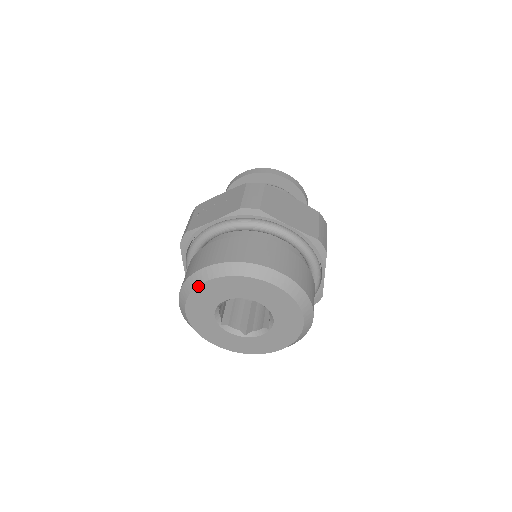
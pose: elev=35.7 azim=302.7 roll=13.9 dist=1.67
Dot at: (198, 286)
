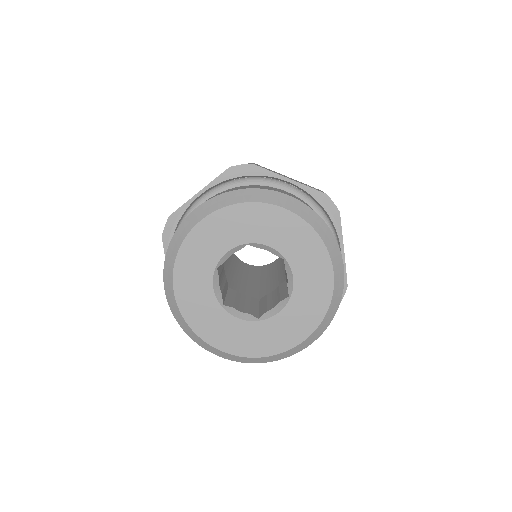
Dot at: (263, 203)
